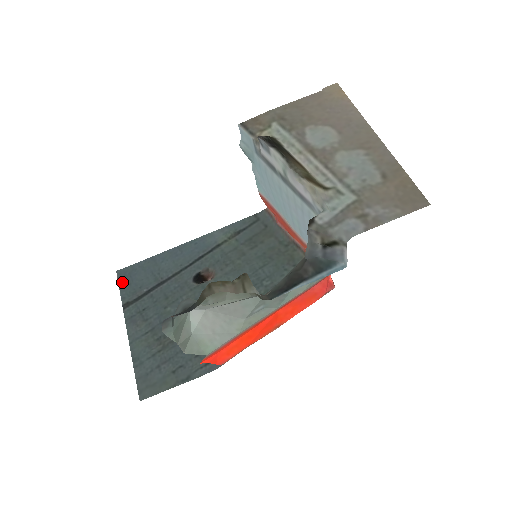
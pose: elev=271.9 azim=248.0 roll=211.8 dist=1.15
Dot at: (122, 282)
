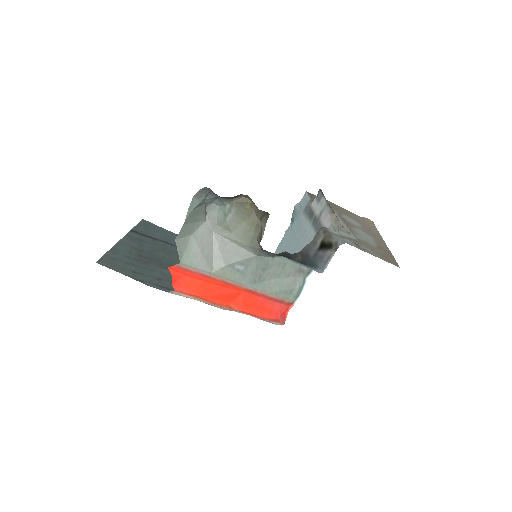
Dot at: (142, 224)
